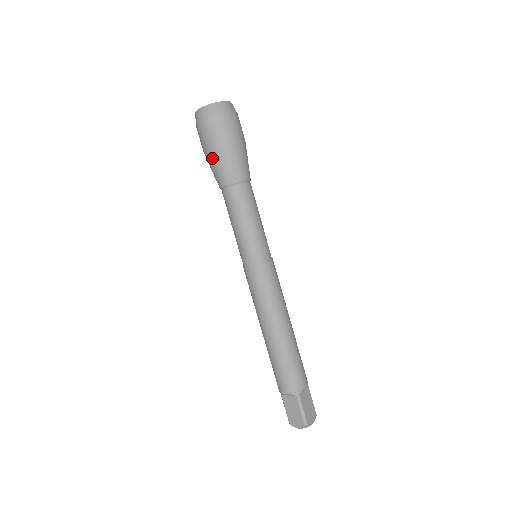
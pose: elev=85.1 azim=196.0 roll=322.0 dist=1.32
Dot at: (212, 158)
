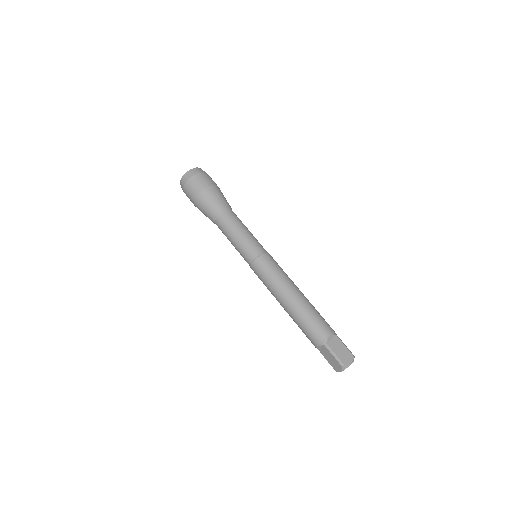
Dot at: (199, 207)
